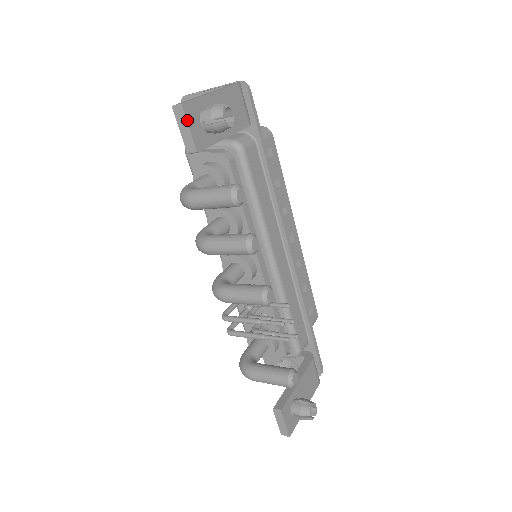
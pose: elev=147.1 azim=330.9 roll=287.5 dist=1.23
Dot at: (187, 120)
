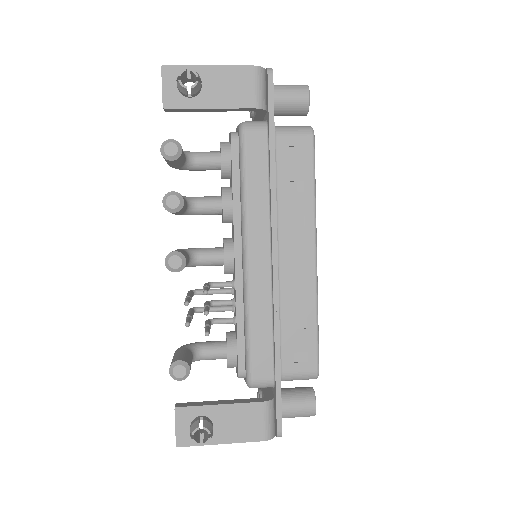
Dot at: (163, 79)
